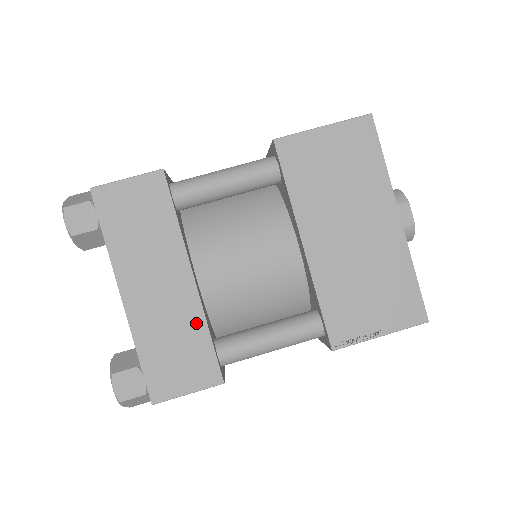
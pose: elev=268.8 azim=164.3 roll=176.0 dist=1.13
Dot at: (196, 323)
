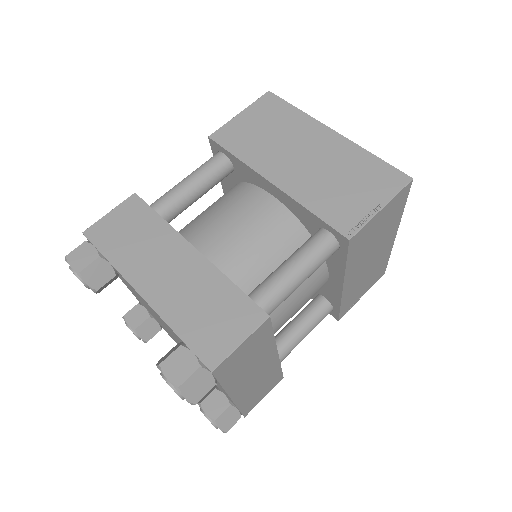
Dot at: (216, 281)
